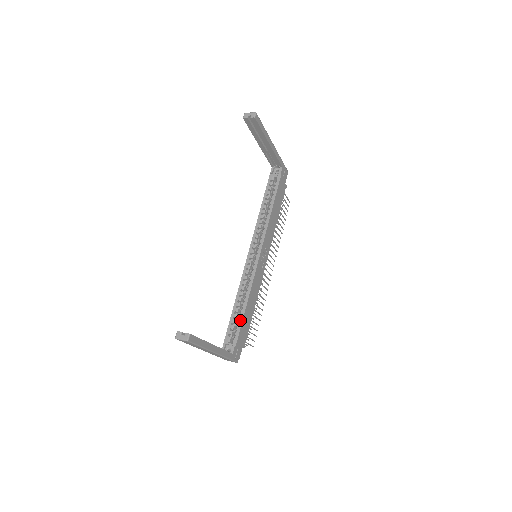
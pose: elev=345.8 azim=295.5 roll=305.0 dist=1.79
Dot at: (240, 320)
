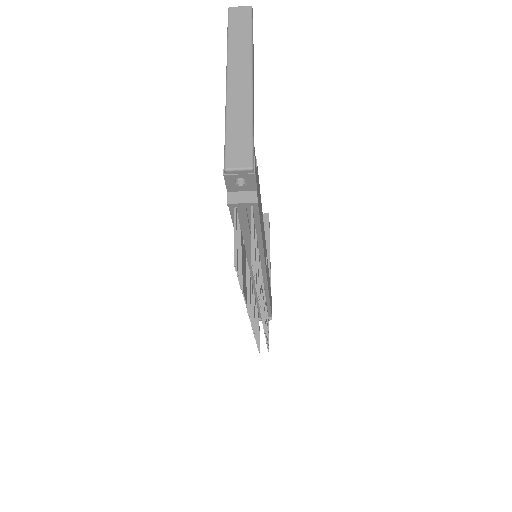
Dot at: occluded
